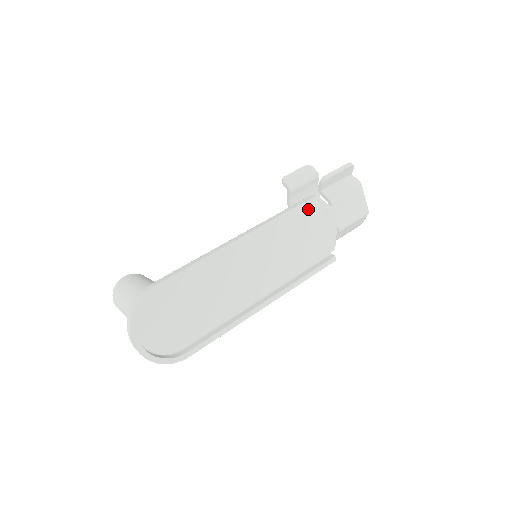
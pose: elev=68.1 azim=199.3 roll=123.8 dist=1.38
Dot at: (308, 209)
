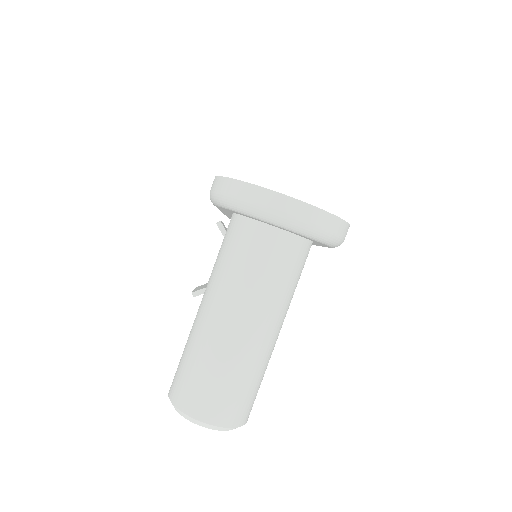
Dot at: occluded
